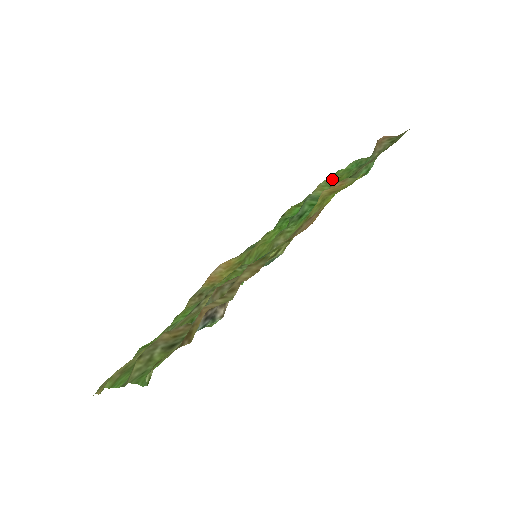
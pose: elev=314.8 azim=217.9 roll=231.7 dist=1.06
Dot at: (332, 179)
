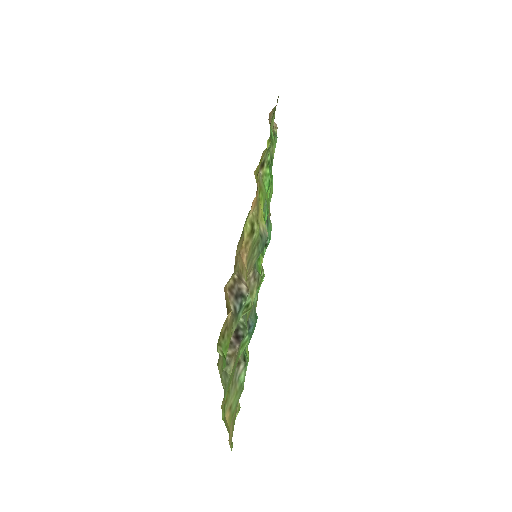
Dot at: occluded
